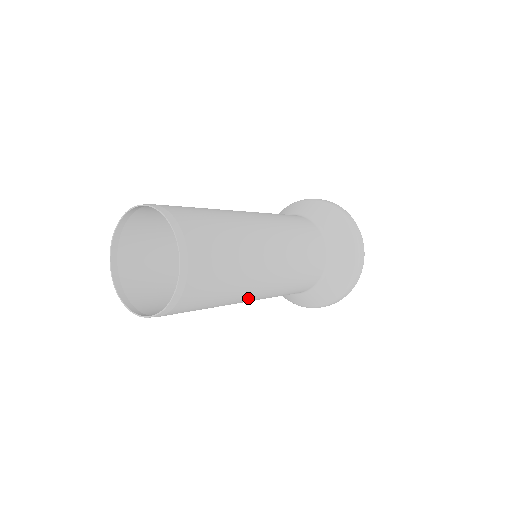
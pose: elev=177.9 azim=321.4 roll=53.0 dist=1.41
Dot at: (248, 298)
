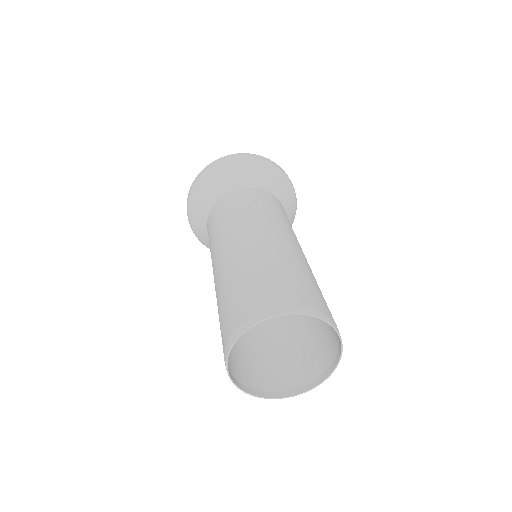
Dot at: occluded
